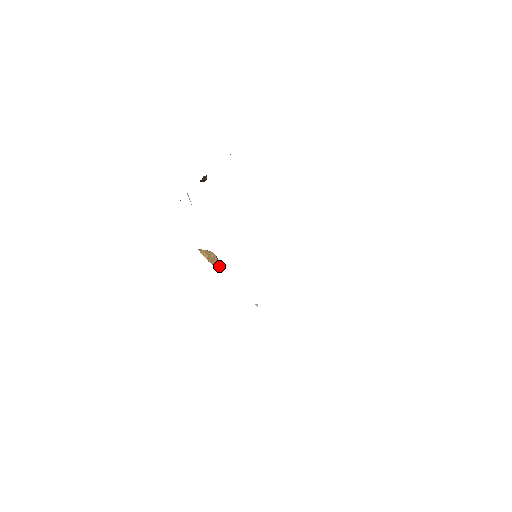
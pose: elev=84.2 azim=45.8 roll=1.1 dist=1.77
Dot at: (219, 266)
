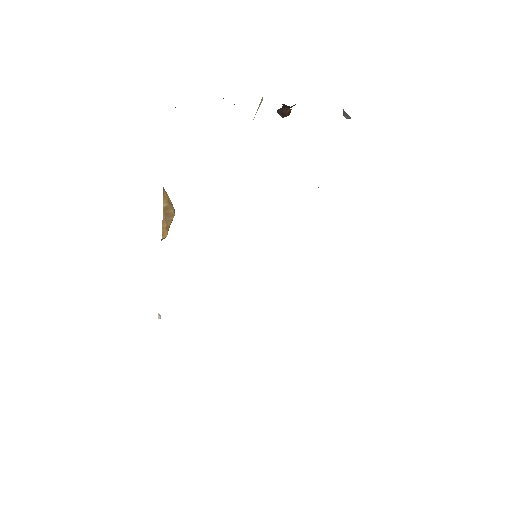
Dot at: (167, 230)
